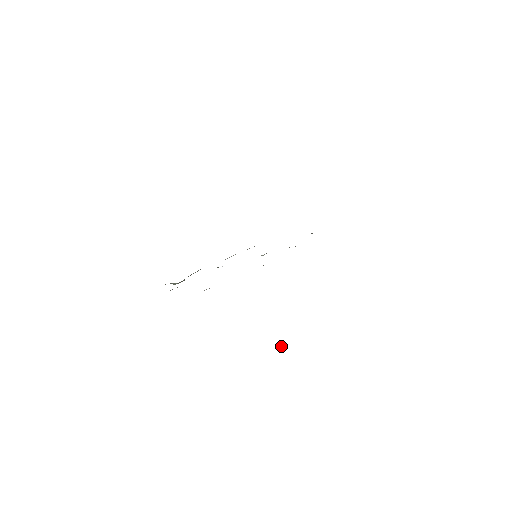
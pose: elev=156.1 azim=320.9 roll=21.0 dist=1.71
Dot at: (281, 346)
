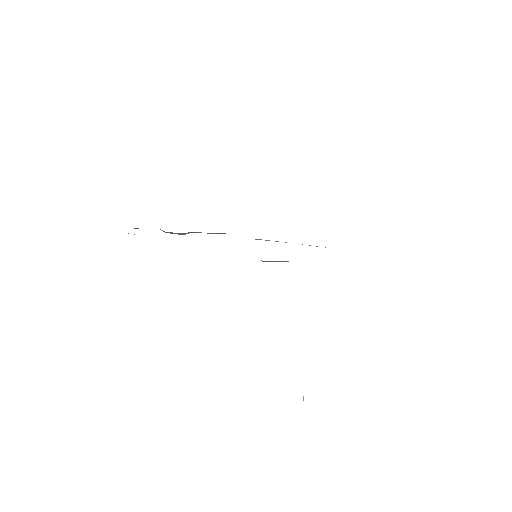
Dot at: (303, 400)
